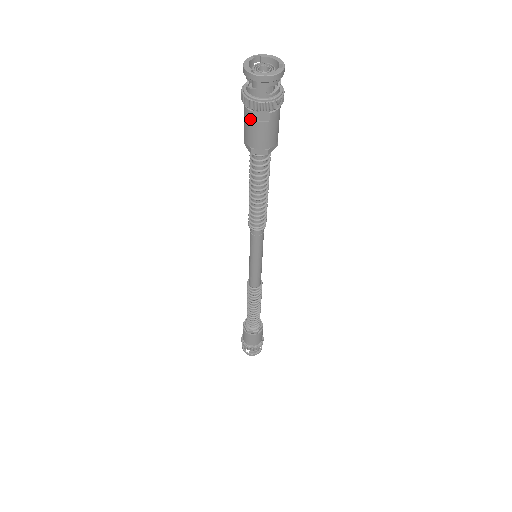
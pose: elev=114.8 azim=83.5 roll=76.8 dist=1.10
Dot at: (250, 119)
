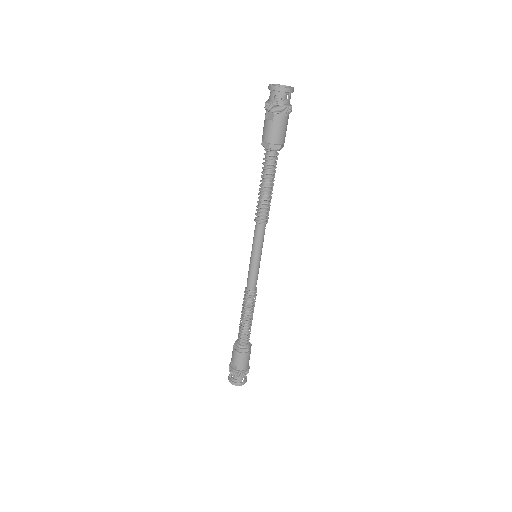
Dot at: (265, 118)
